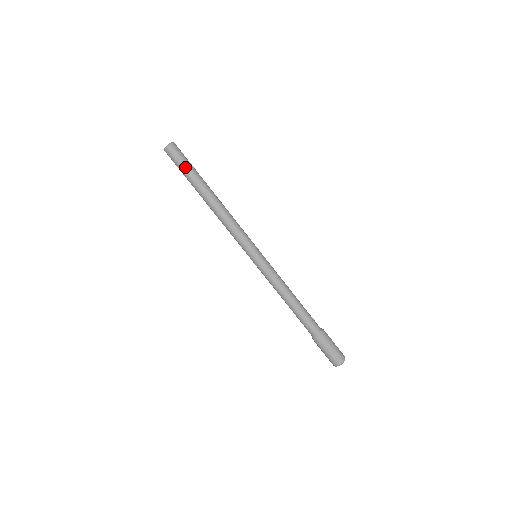
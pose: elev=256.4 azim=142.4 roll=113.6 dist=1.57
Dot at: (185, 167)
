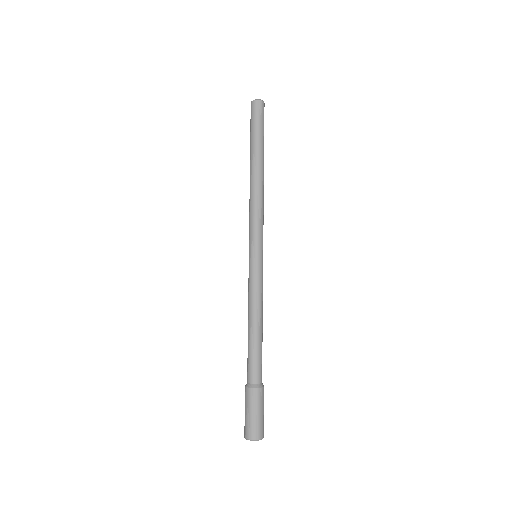
Dot at: (261, 127)
